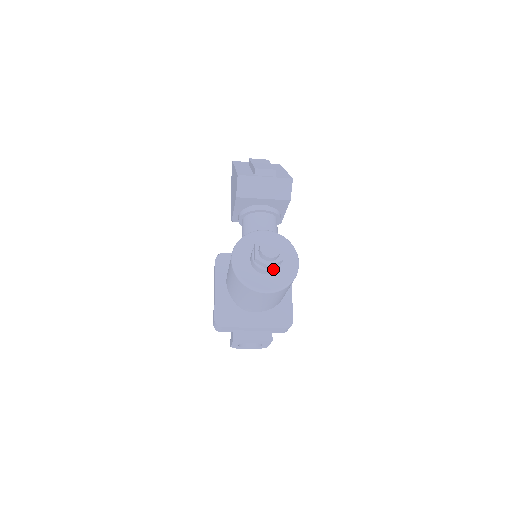
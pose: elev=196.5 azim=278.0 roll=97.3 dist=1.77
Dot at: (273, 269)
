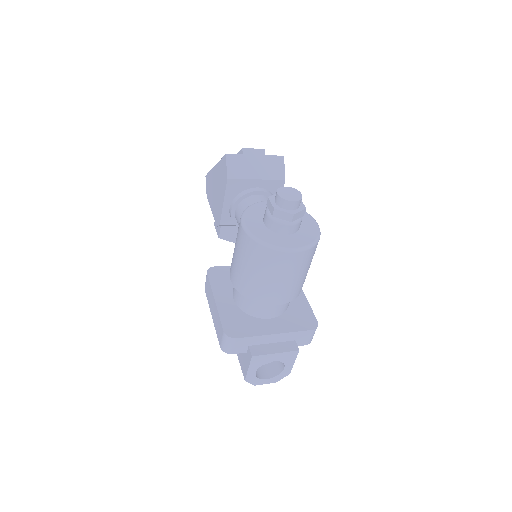
Dot at: (295, 223)
